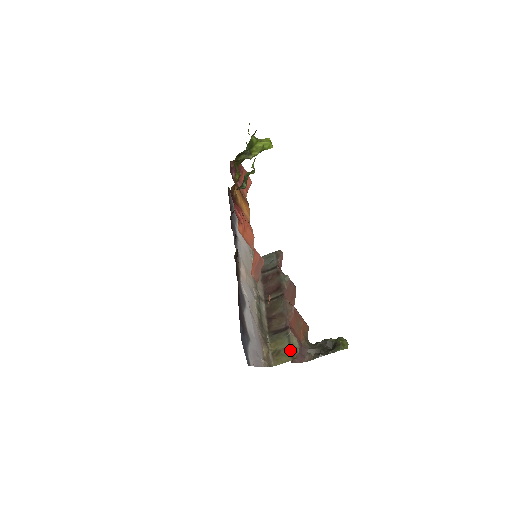
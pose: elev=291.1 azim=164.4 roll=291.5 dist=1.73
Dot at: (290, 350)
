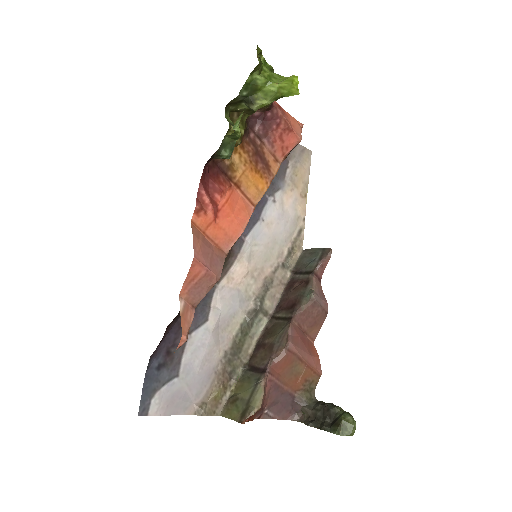
Dot at: (245, 406)
